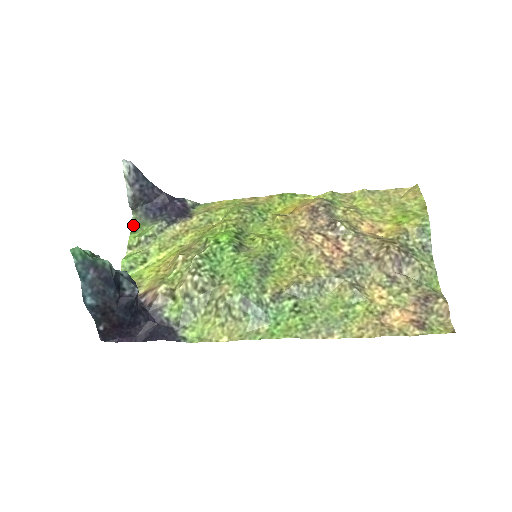
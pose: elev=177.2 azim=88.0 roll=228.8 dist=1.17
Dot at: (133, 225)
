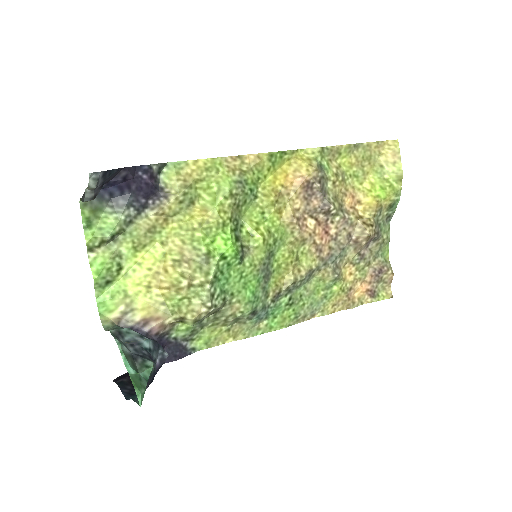
Dot at: (84, 215)
